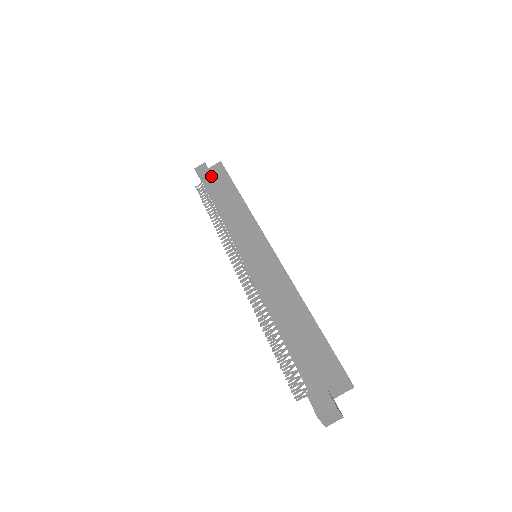
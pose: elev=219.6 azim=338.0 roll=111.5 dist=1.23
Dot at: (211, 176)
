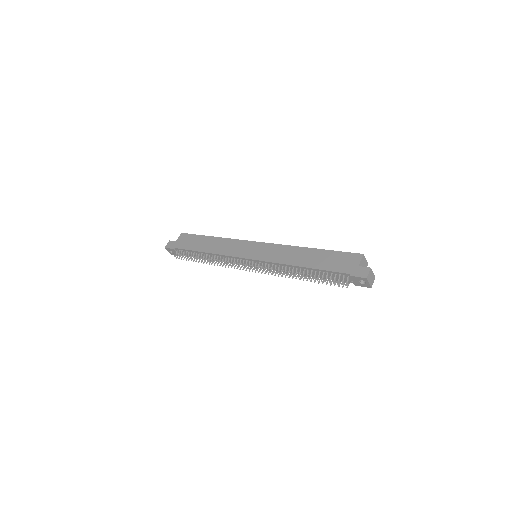
Dot at: (183, 243)
